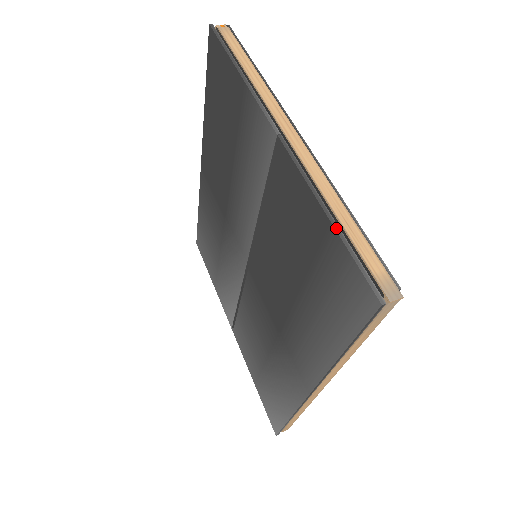
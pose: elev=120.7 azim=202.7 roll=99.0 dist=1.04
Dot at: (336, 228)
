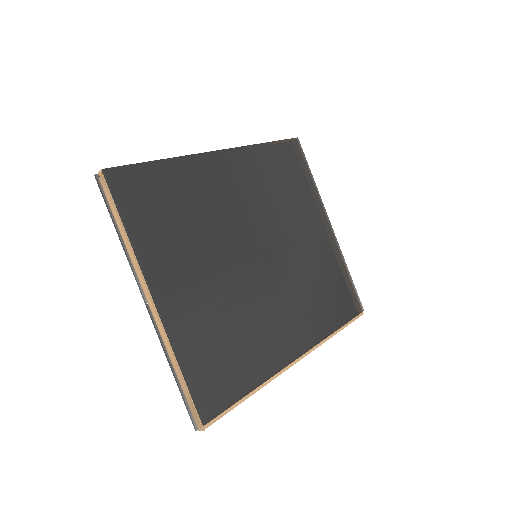
Dot at: (176, 381)
